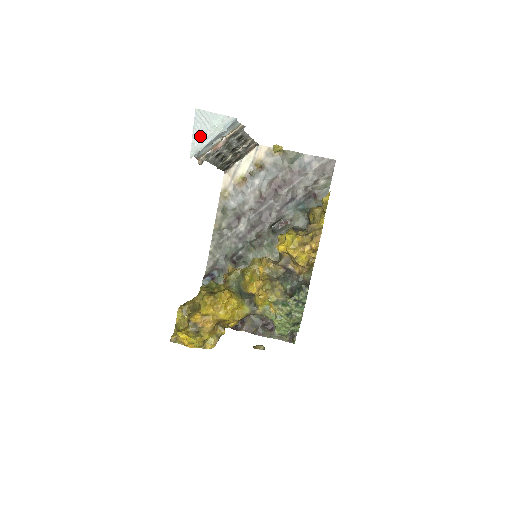
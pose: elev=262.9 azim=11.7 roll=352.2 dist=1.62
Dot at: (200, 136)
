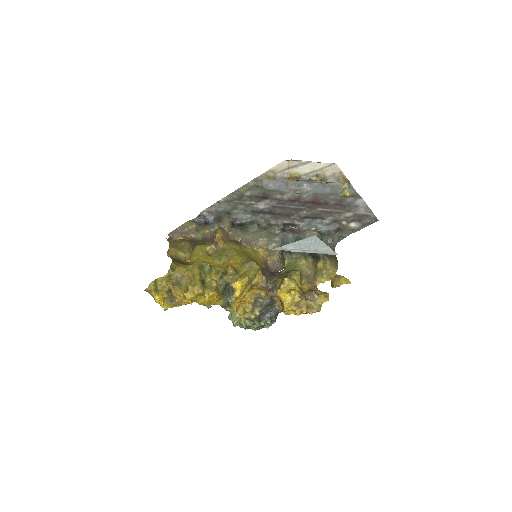
Dot at: (298, 246)
